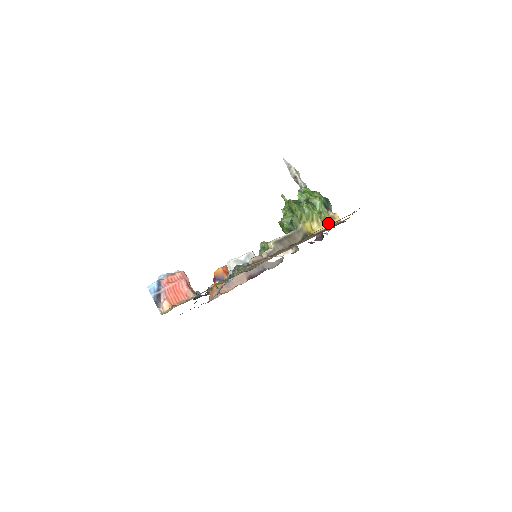
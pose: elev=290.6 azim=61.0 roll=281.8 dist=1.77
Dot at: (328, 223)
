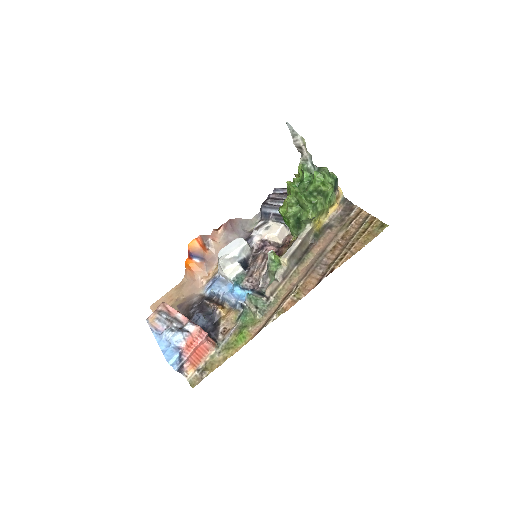
Dot at: (335, 208)
